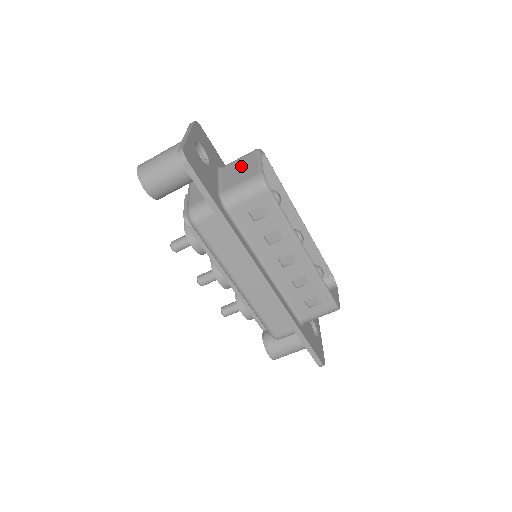
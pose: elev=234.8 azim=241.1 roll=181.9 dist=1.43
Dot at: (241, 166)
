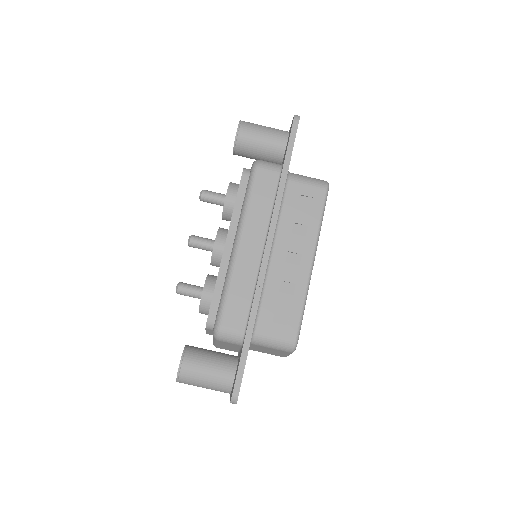
Dot at: occluded
